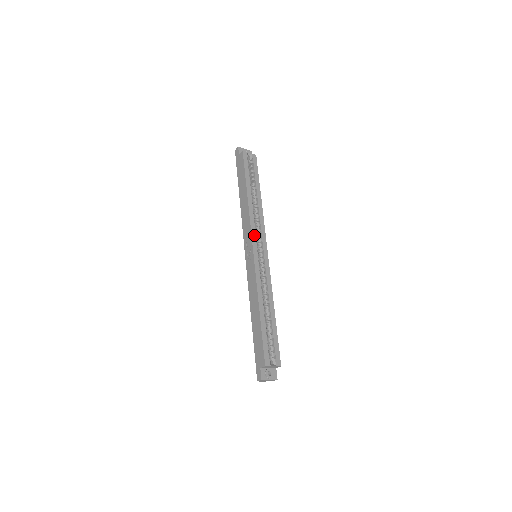
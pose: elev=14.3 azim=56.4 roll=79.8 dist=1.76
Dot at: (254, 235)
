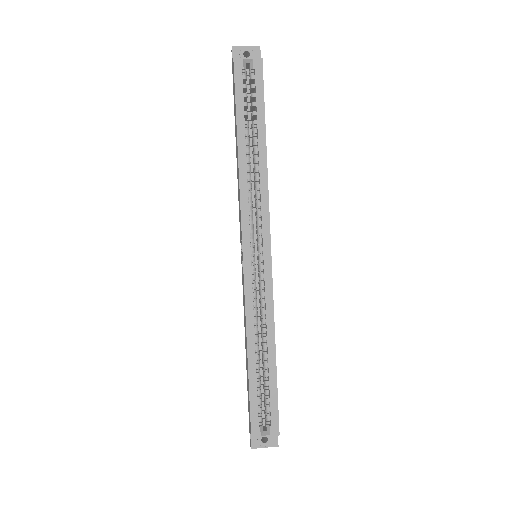
Dot at: (246, 226)
